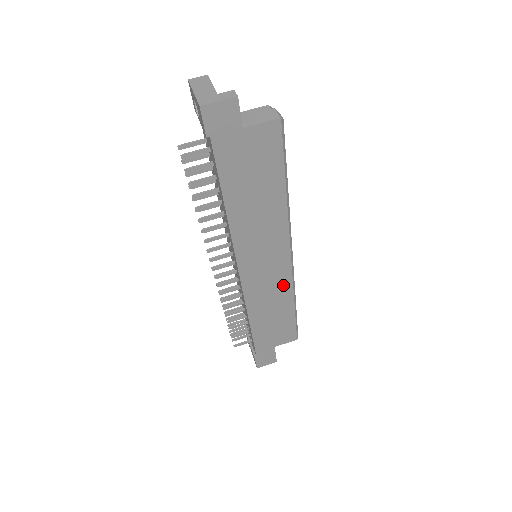
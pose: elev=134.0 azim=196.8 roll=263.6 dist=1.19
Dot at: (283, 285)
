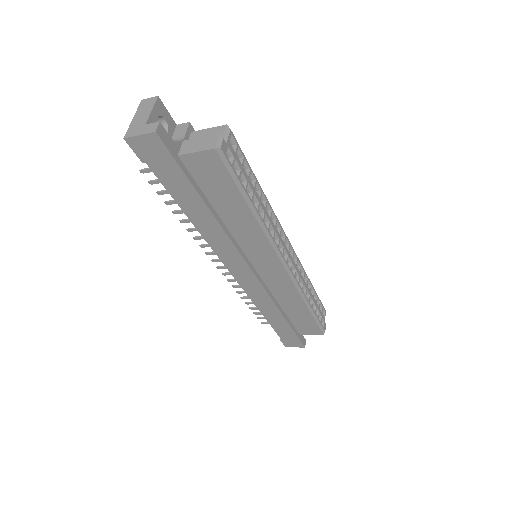
Dot at: (286, 288)
